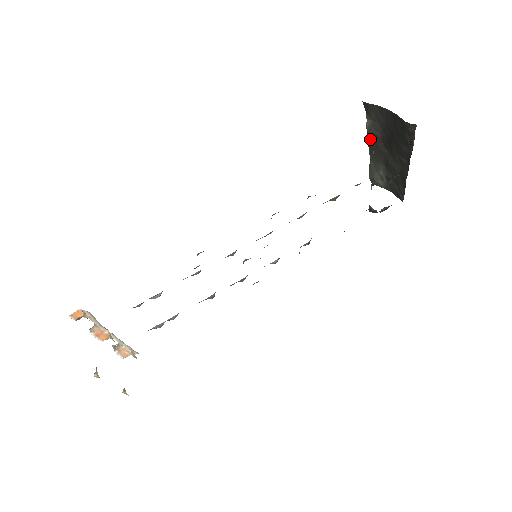
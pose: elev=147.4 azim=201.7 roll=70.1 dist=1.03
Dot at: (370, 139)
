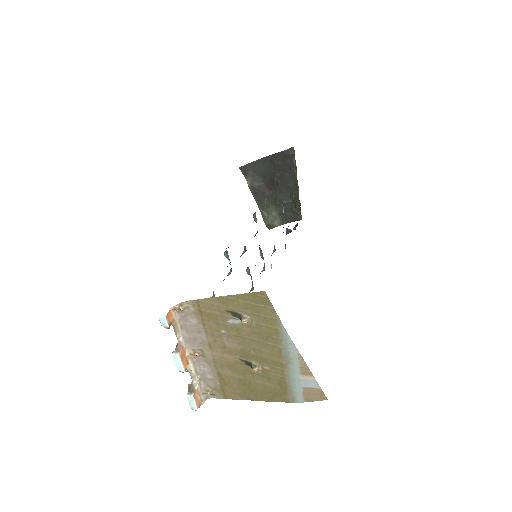
Dot at: (255, 192)
